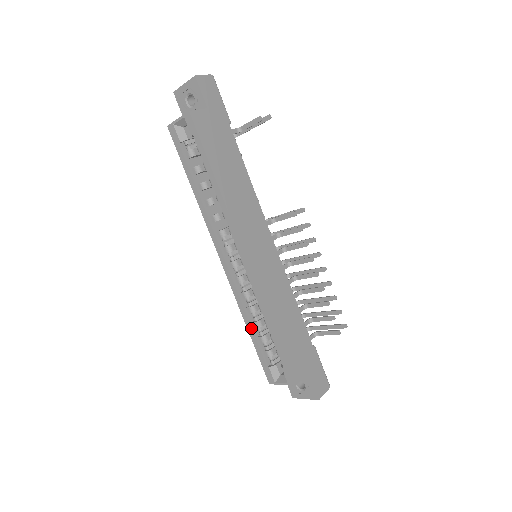
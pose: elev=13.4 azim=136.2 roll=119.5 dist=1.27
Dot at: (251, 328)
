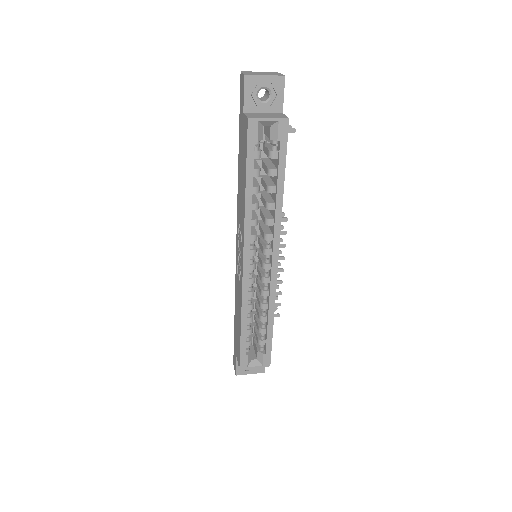
Dot at: (246, 323)
